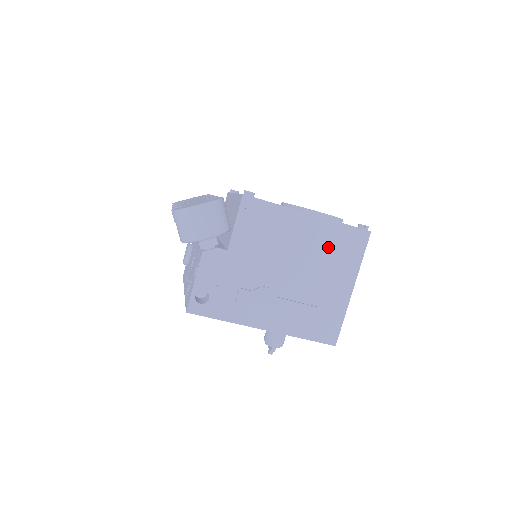
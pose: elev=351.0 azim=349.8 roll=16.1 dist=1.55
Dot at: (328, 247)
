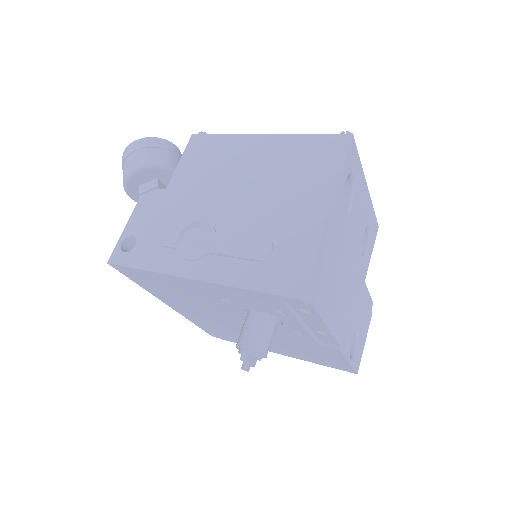
Dot at: (289, 164)
